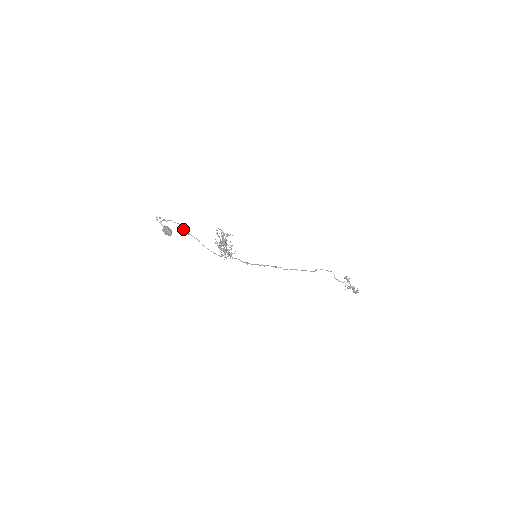
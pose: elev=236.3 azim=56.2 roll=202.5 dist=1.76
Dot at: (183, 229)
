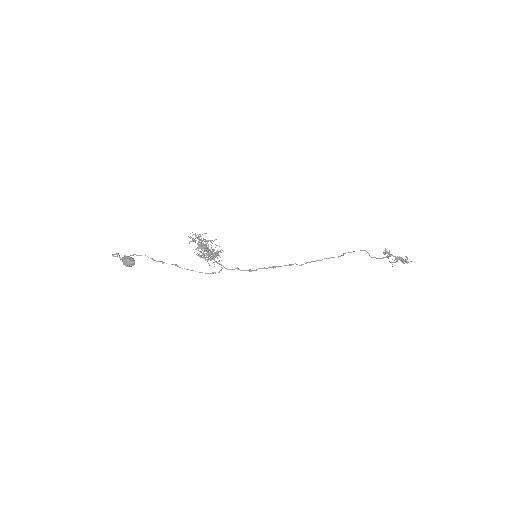
Dot at: (153, 259)
